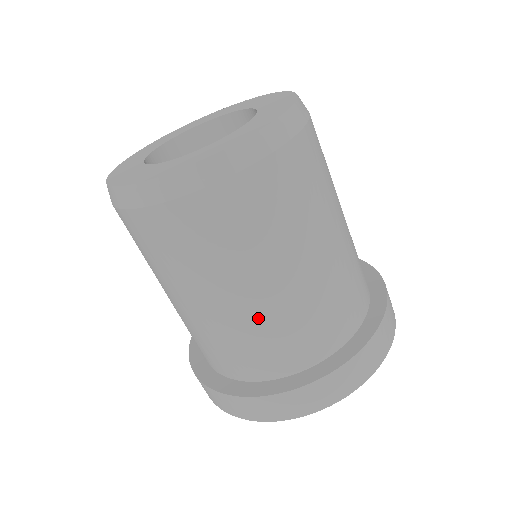
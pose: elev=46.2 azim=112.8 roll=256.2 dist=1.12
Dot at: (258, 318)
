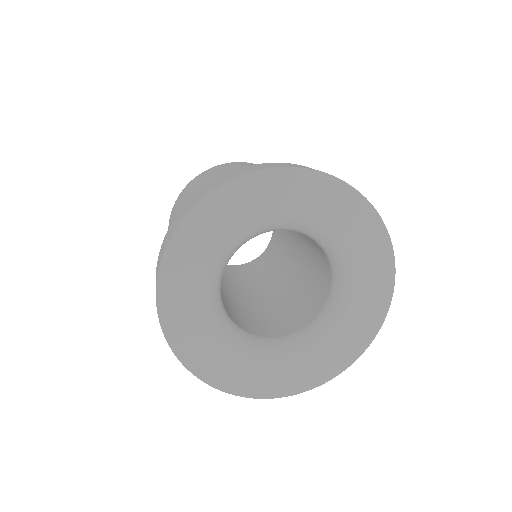
Dot at: occluded
